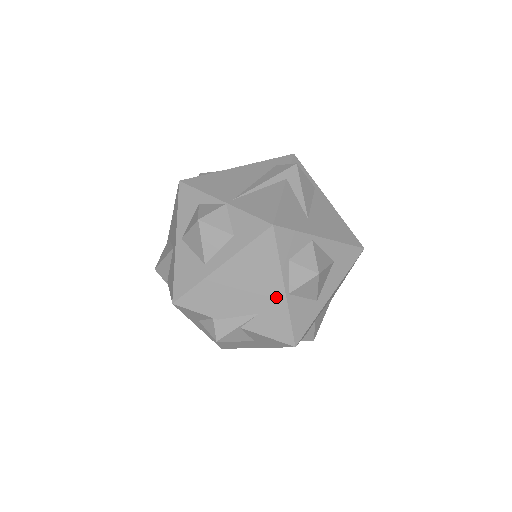
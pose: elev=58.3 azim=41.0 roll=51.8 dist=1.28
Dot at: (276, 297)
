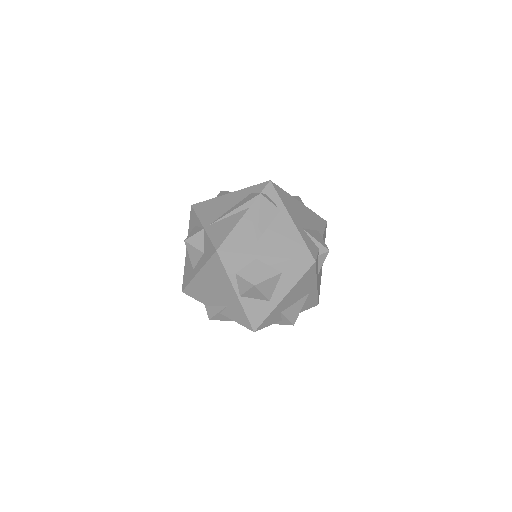
Dot at: (233, 297)
